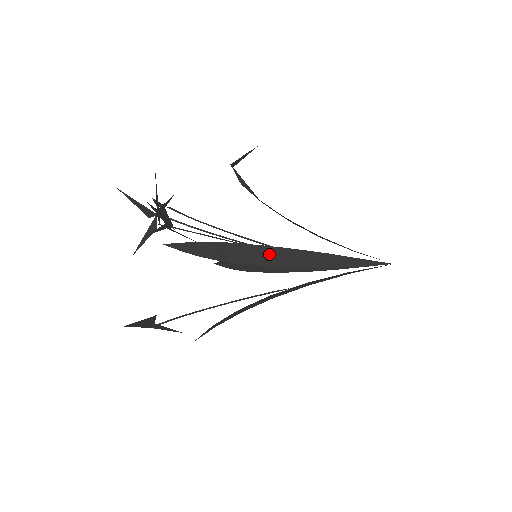
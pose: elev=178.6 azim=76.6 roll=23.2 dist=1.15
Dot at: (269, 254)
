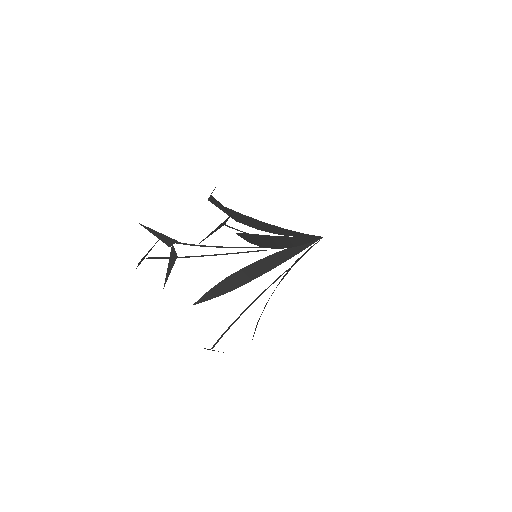
Dot at: (276, 241)
